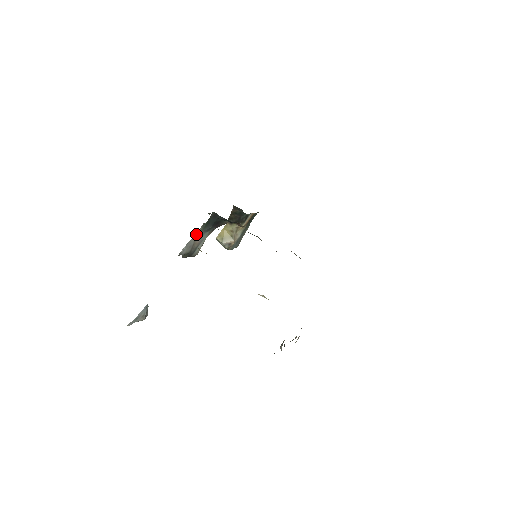
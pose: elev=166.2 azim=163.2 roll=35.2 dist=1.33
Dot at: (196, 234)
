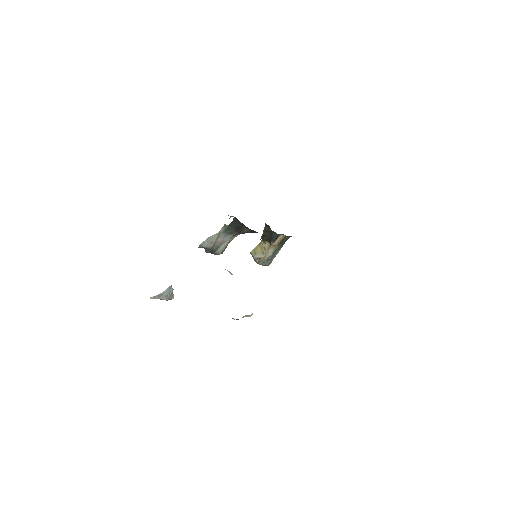
Dot at: (218, 233)
